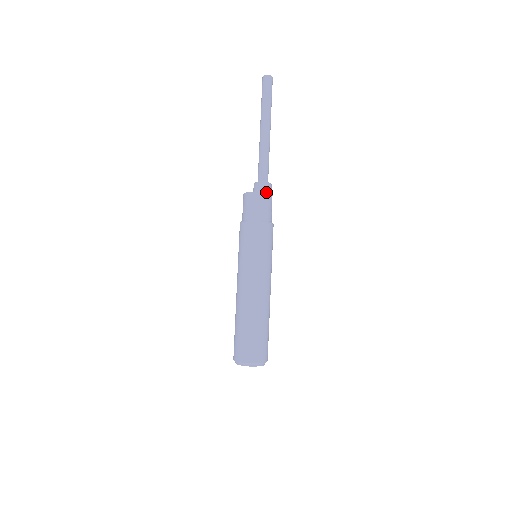
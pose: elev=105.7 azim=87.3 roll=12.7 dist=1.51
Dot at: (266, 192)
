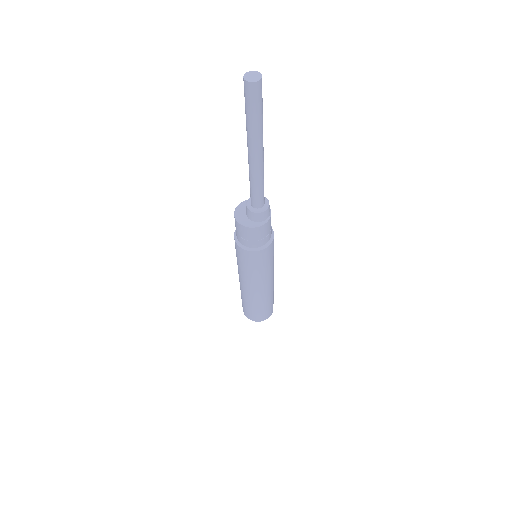
Dot at: (263, 220)
